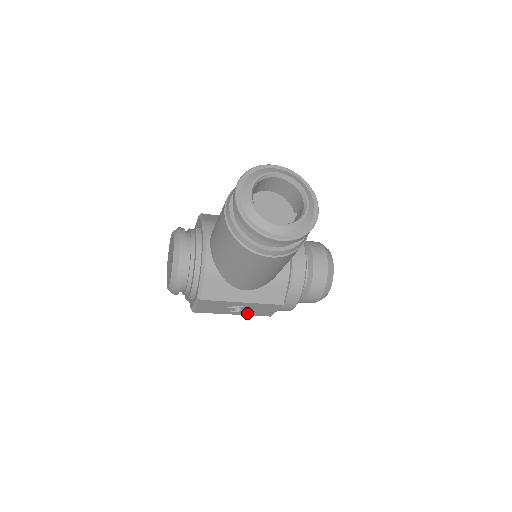
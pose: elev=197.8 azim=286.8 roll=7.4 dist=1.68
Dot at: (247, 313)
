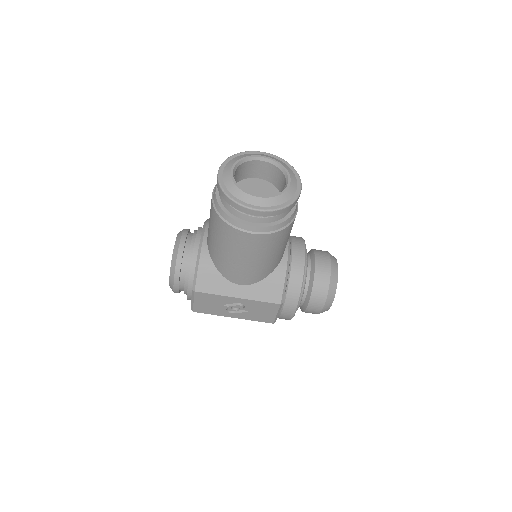
Dot at: (247, 316)
